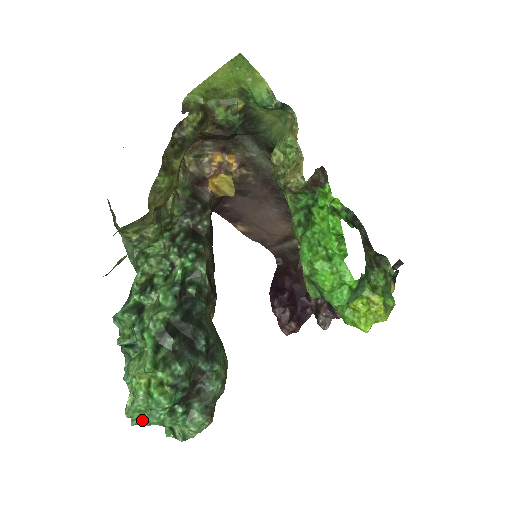
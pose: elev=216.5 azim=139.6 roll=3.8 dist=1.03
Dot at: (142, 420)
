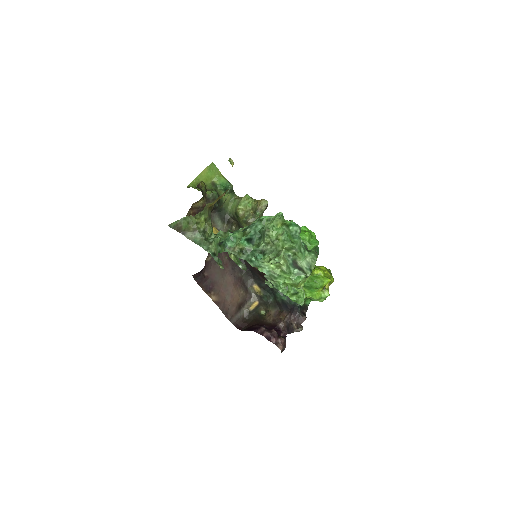
Dot at: (292, 242)
